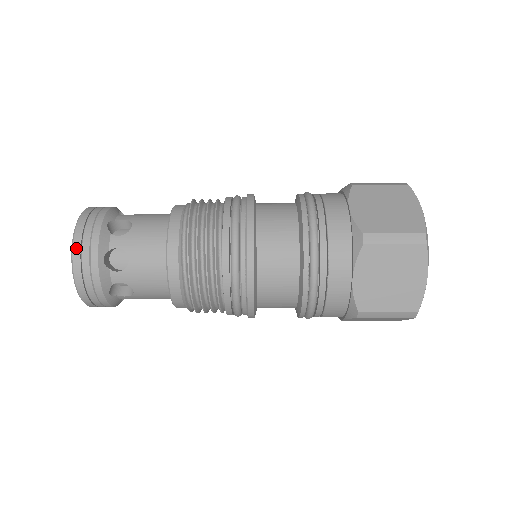
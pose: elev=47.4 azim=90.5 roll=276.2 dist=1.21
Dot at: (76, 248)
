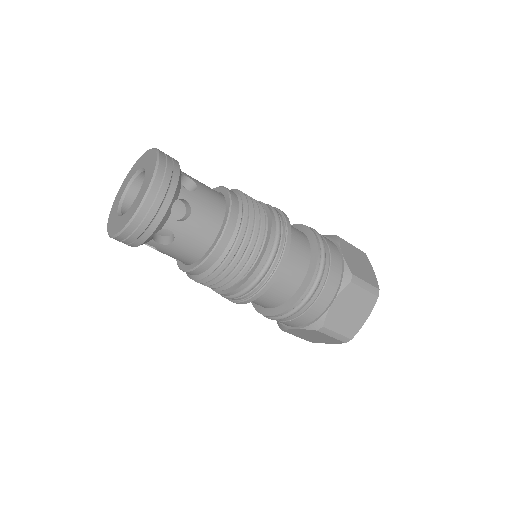
Dot at: (157, 182)
